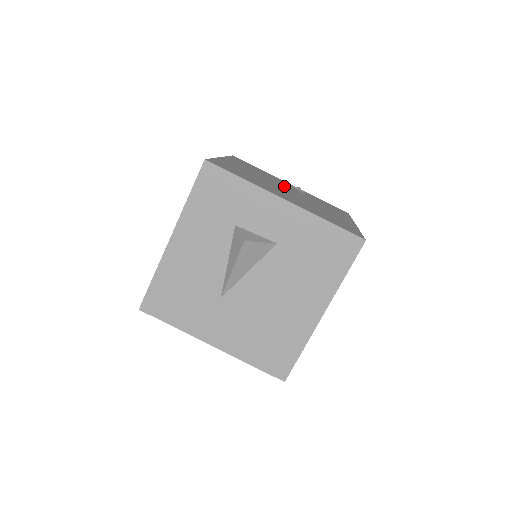
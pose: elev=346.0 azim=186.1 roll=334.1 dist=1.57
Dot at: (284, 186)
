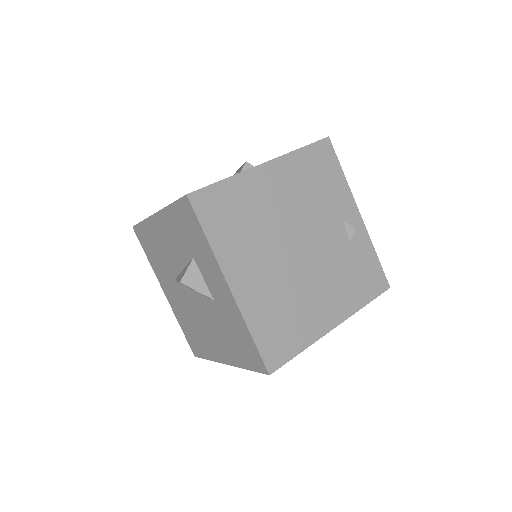
Dot at: (316, 230)
